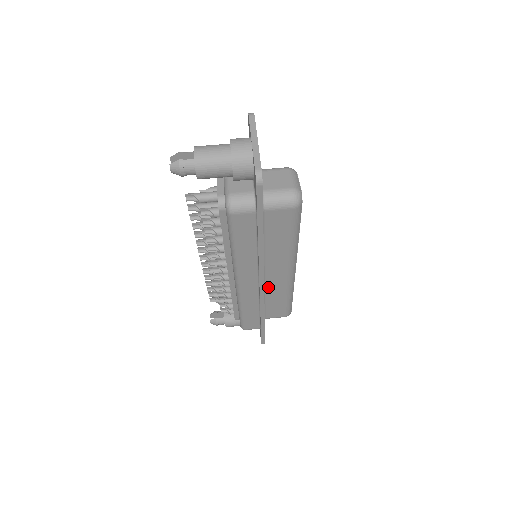
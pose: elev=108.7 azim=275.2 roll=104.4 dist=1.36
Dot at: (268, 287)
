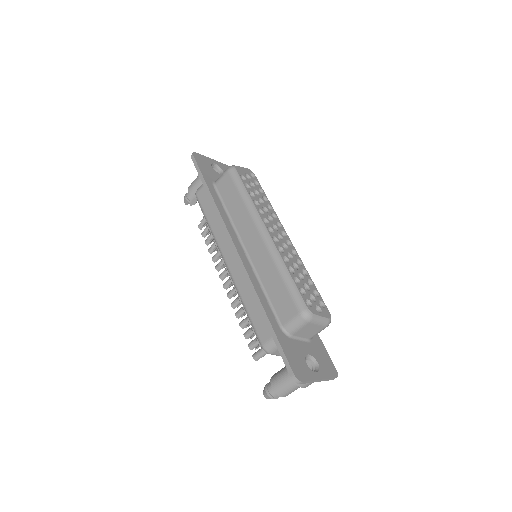
Dot at: occluded
